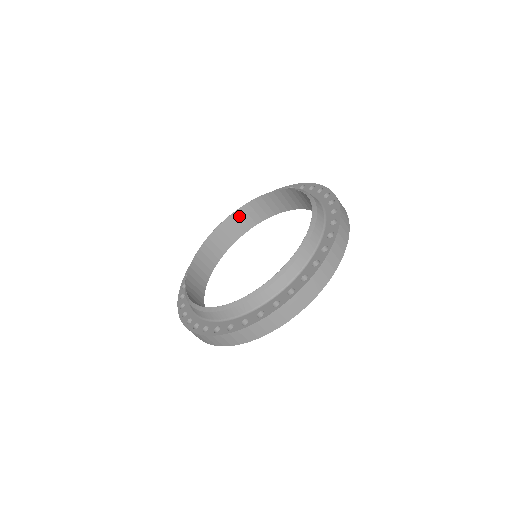
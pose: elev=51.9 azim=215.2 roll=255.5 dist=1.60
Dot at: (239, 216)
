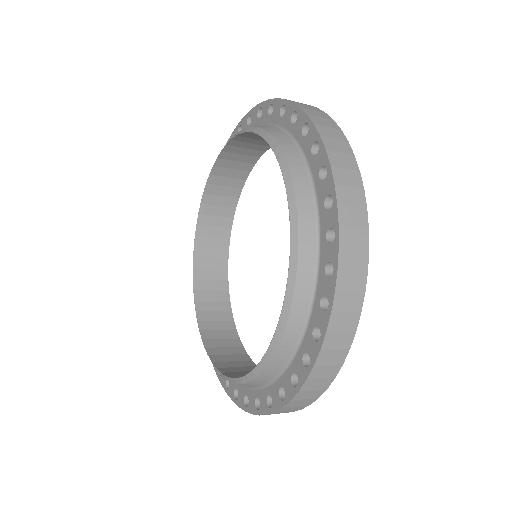
Dot at: (206, 226)
